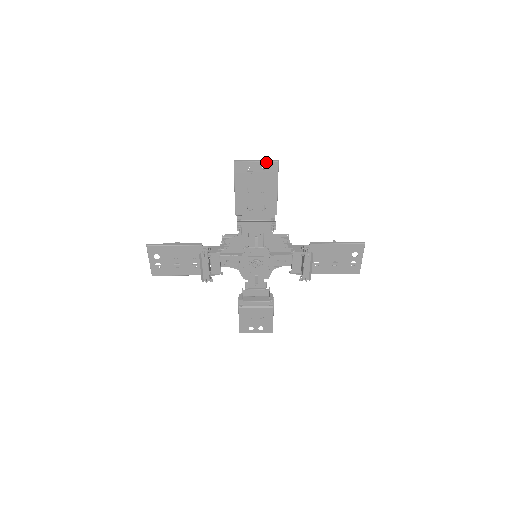
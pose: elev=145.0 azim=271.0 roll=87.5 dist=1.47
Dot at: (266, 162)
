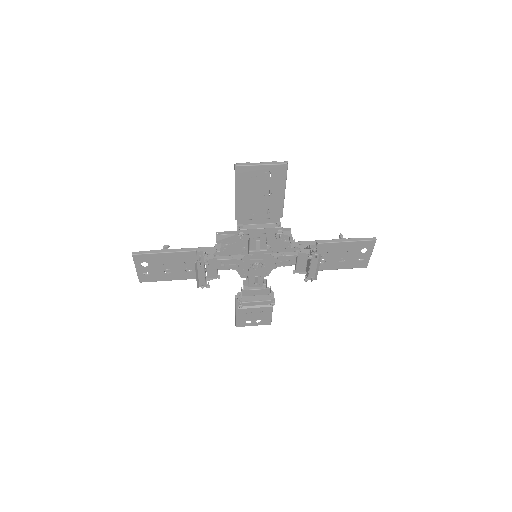
Dot at: (273, 165)
